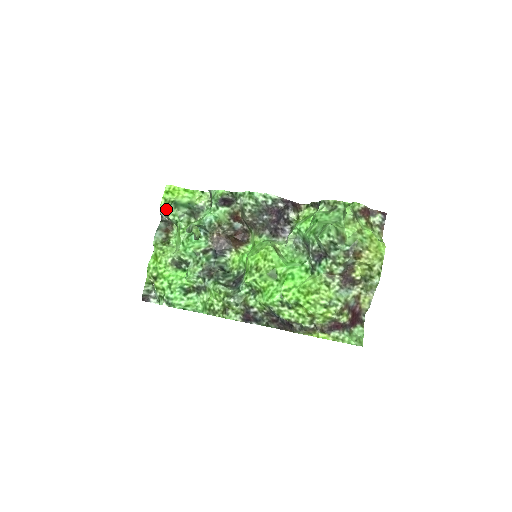
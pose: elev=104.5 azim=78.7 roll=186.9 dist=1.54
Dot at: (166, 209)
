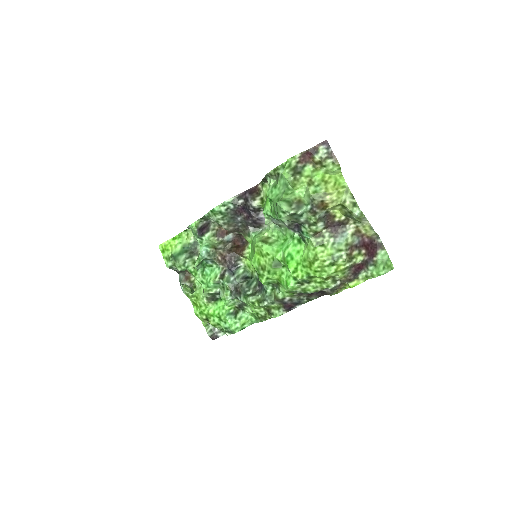
Dot at: (172, 265)
